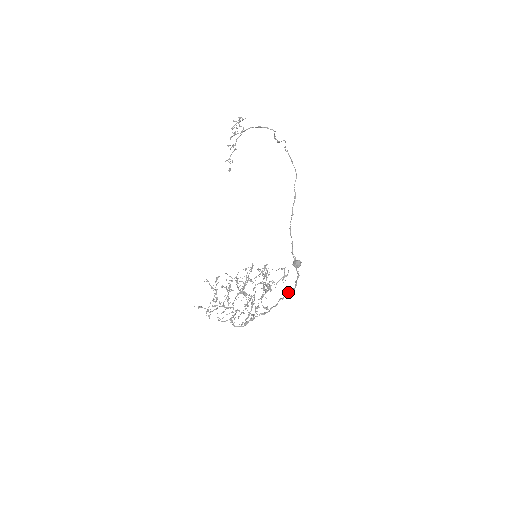
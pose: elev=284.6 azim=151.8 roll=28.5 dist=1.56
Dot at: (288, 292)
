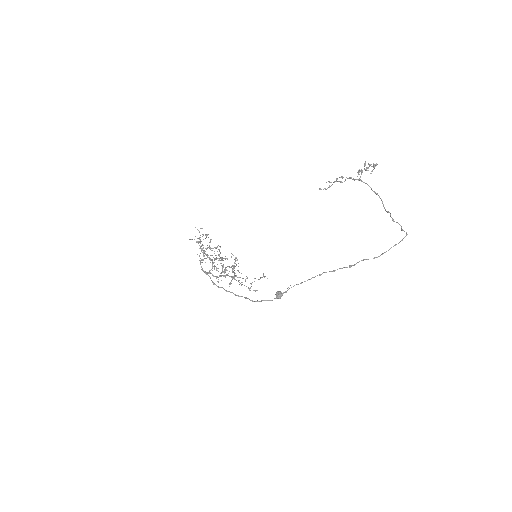
Dot at: occluded
